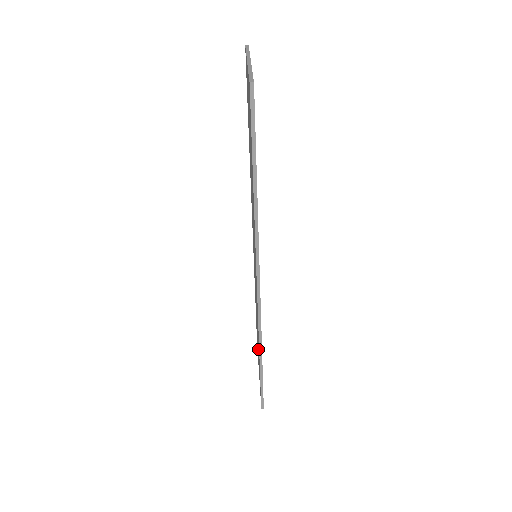
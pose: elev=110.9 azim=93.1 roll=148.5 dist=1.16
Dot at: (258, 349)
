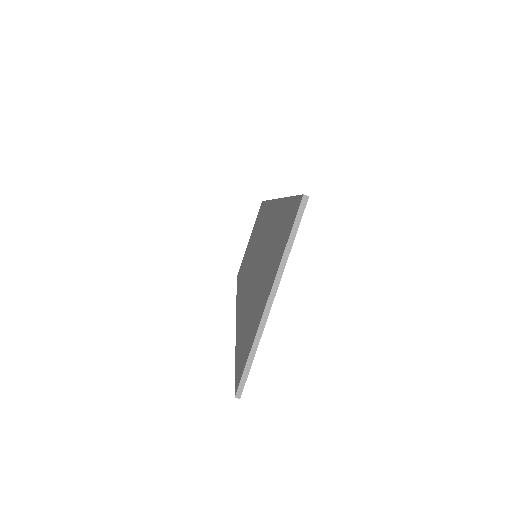
Dot at: occluded
